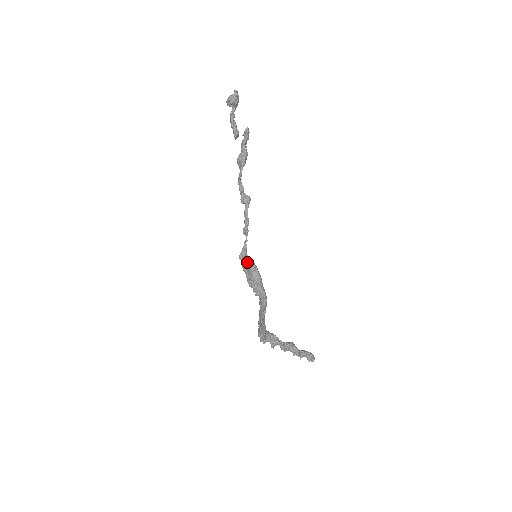
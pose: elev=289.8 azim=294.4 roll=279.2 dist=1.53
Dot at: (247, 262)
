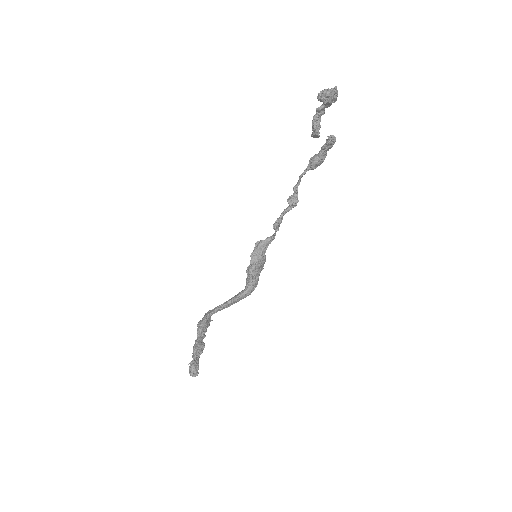
Dot at: (255, 252)
